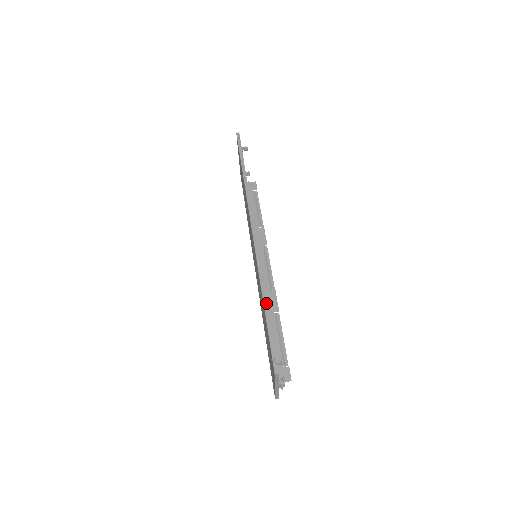
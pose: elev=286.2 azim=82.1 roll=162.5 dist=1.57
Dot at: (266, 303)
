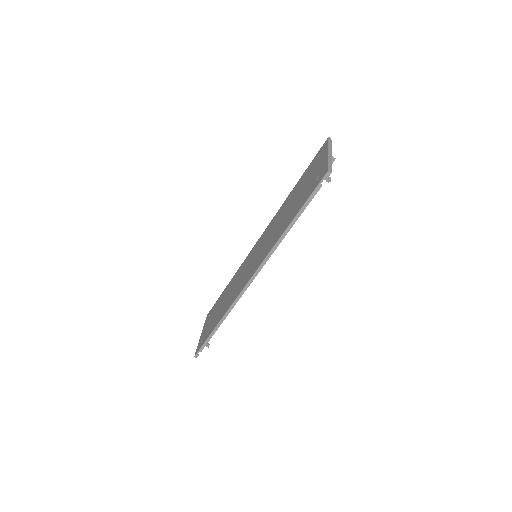
Dot at: occluded
